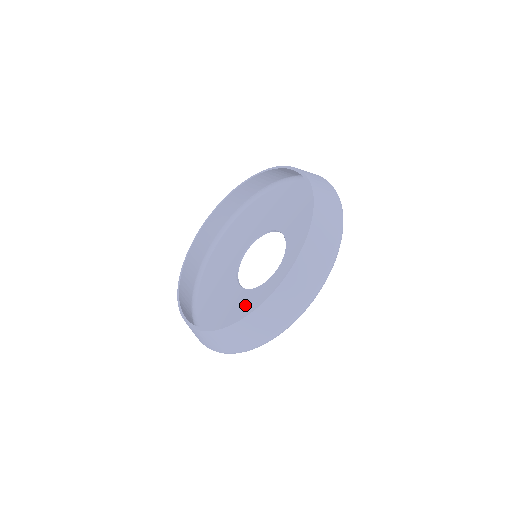
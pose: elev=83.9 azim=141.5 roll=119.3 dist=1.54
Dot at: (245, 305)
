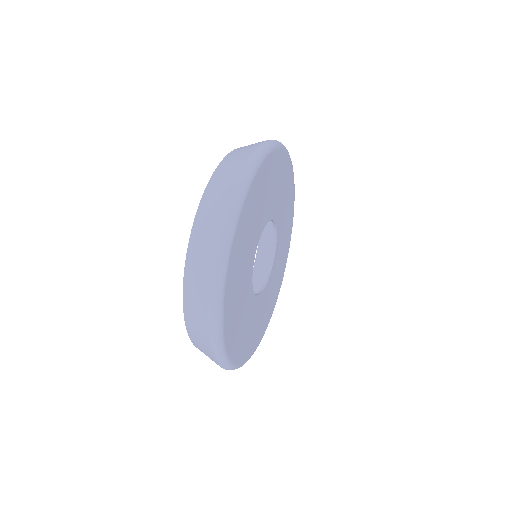
Dot at: occluded
